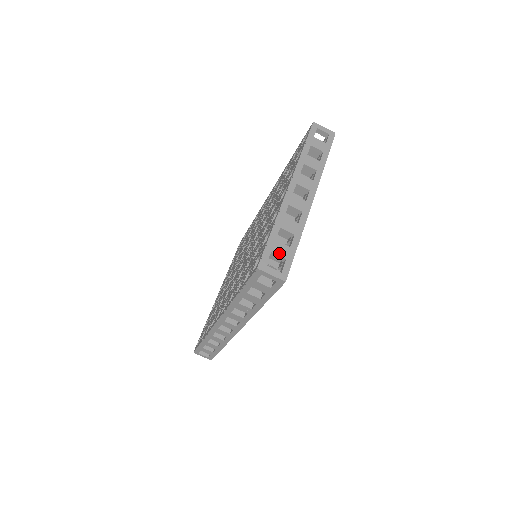
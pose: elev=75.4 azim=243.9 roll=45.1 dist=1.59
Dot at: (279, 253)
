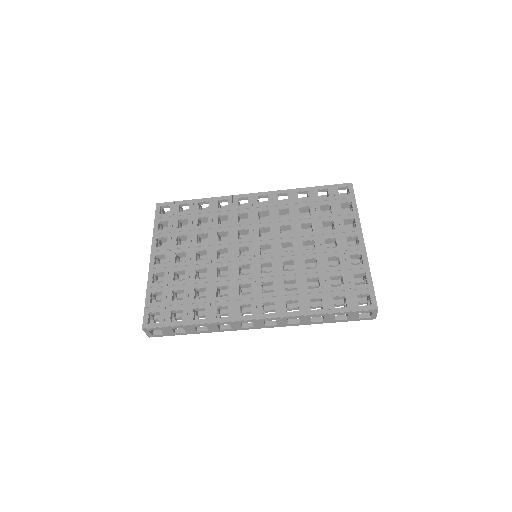
Dot at: occluded
